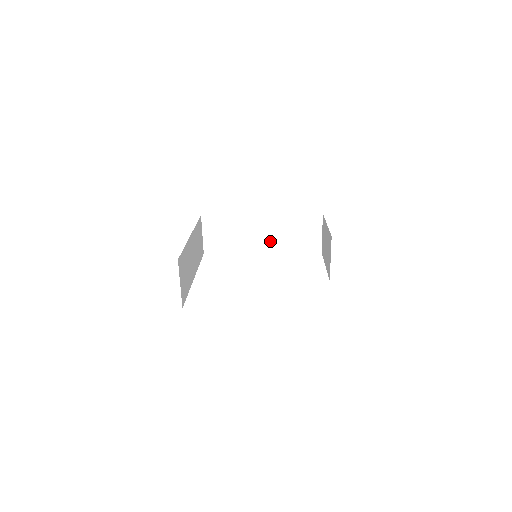
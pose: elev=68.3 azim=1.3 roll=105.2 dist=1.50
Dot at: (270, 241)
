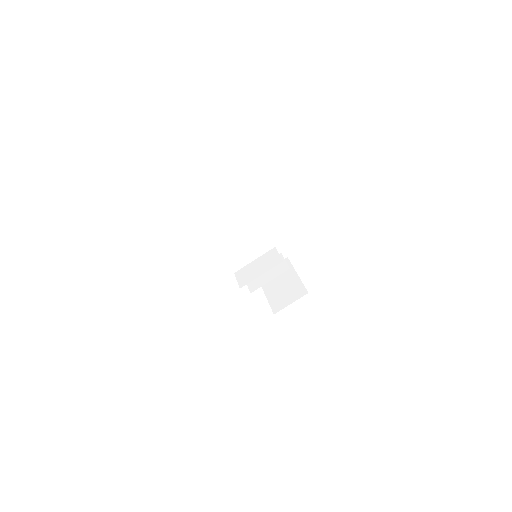
Dot at: (243, 239)
